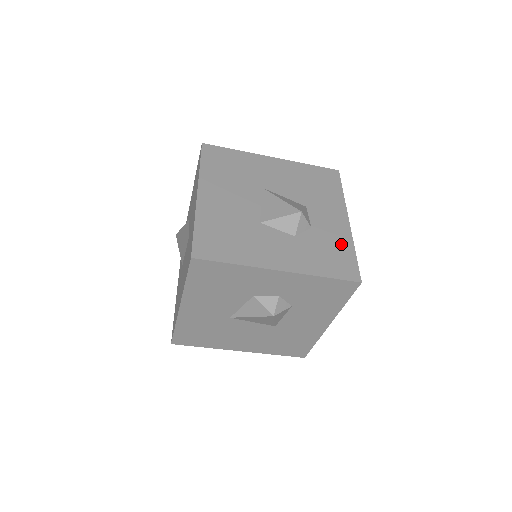
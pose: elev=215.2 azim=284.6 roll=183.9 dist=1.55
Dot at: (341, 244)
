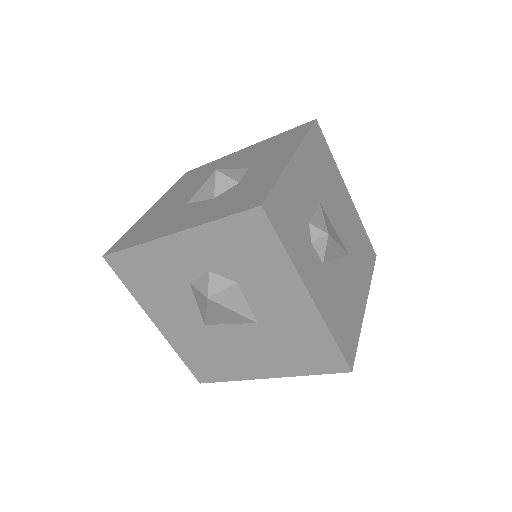
Dot at: (264, 181)
